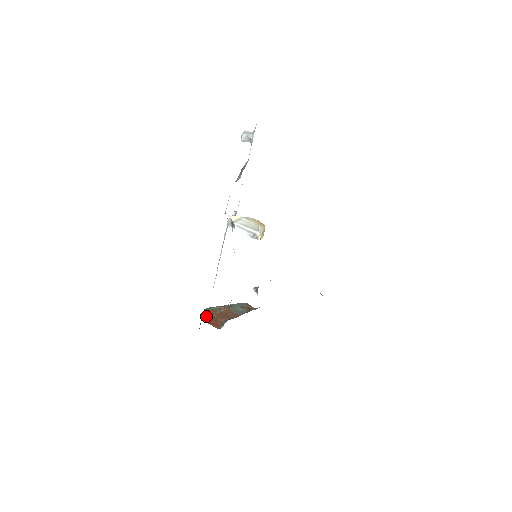
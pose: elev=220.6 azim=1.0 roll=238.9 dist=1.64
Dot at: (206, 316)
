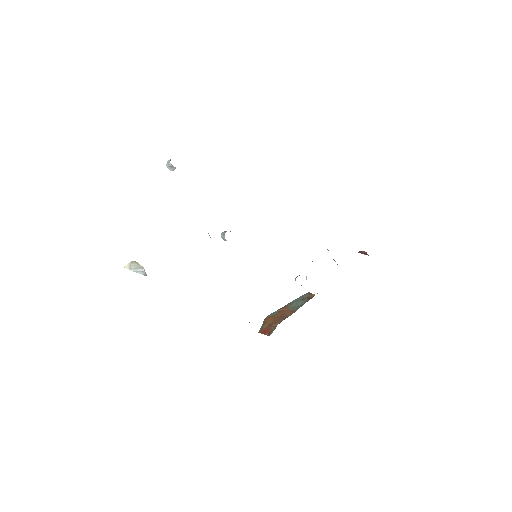
Dot at: (262, 326)
